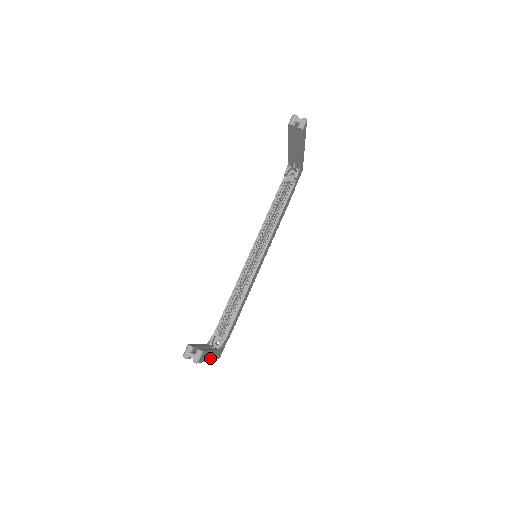
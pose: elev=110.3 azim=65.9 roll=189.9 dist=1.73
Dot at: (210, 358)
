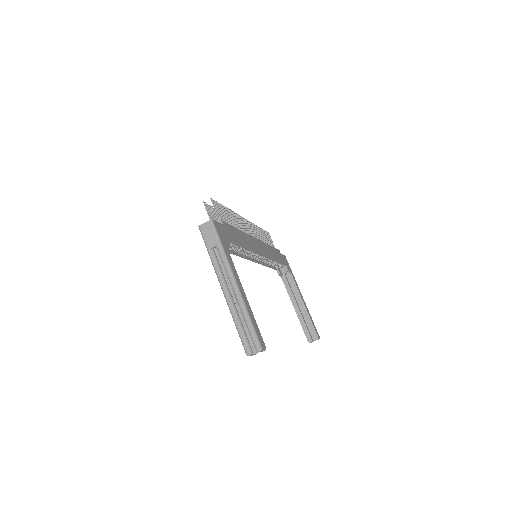
Dot at: (303, 300)
